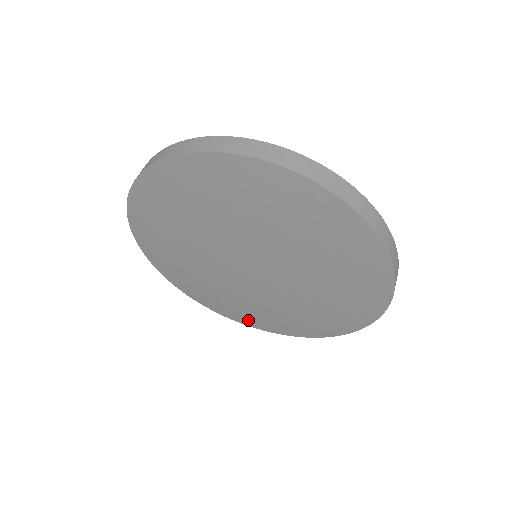
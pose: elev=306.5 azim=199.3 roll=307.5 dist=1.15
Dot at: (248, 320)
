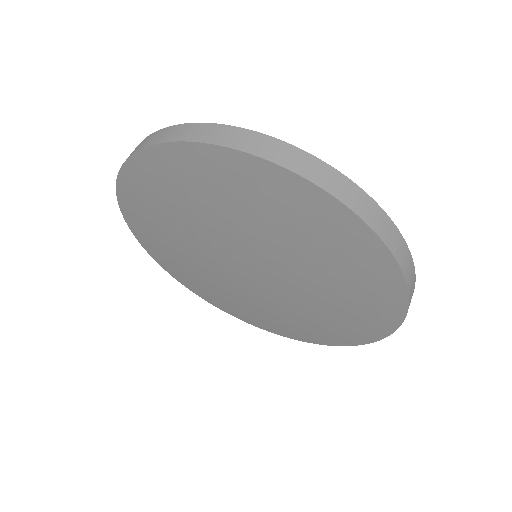
Dot at: (167, 264)
